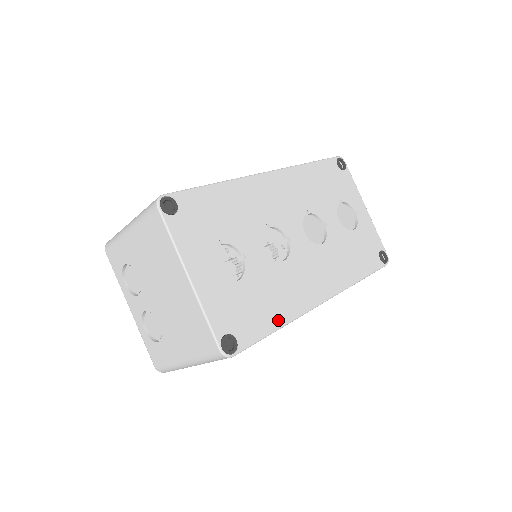
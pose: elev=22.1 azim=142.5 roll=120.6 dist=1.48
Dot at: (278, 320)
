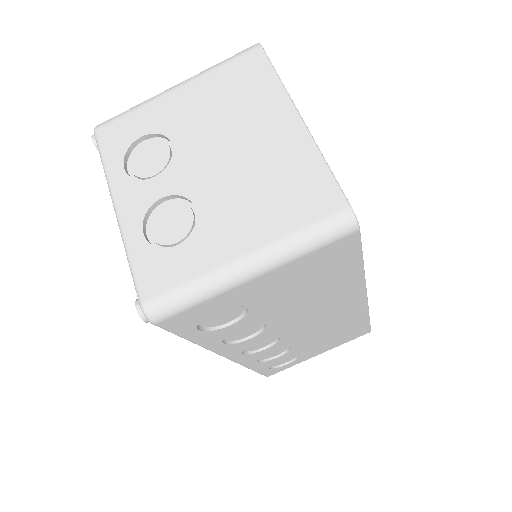
Dot at: occluded
